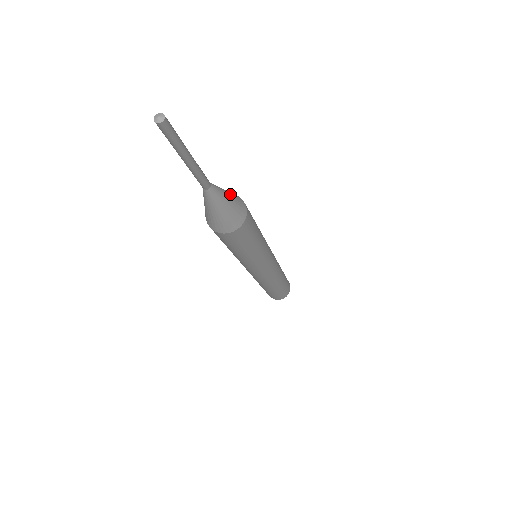
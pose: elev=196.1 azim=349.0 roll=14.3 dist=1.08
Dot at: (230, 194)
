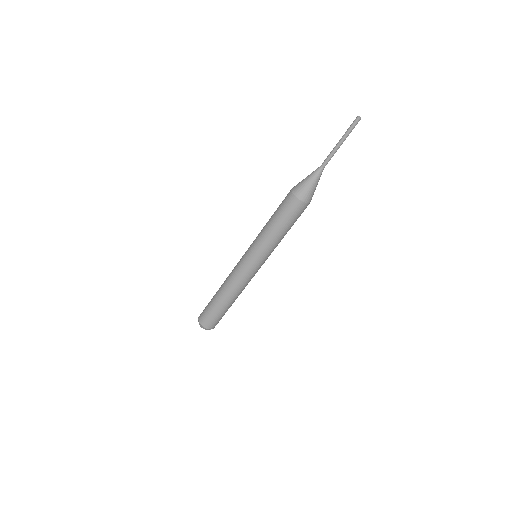
Dot at: occluded
